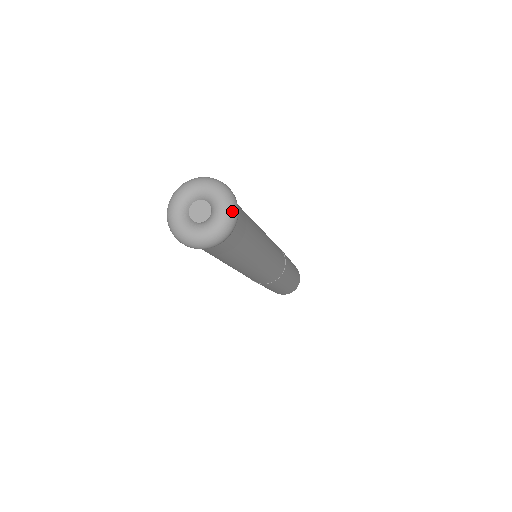
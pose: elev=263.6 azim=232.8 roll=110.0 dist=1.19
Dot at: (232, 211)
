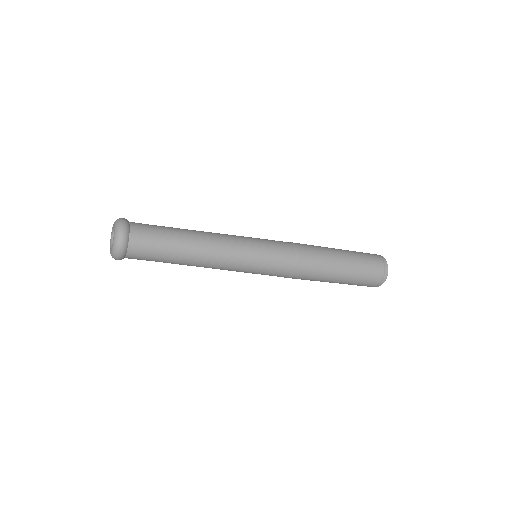
Dot at: (118, 224)
